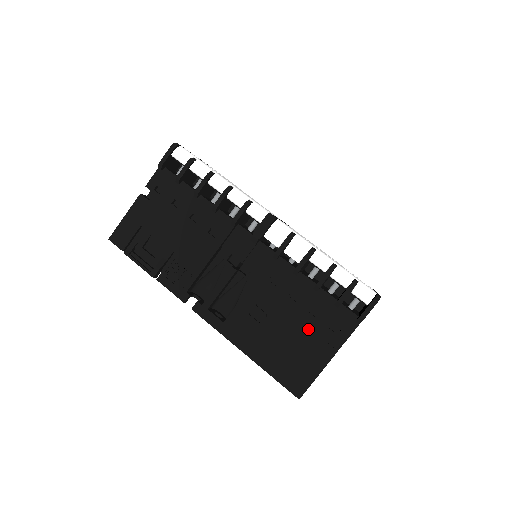
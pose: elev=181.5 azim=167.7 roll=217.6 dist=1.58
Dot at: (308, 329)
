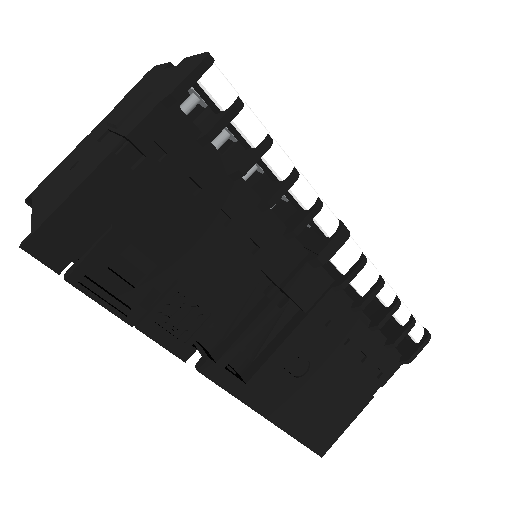
Dot at: (351, 377)
